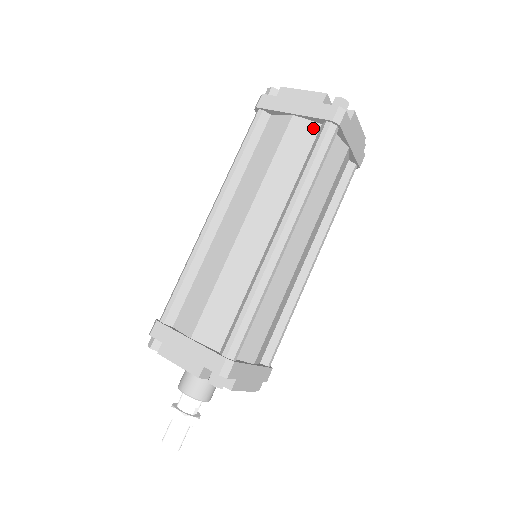
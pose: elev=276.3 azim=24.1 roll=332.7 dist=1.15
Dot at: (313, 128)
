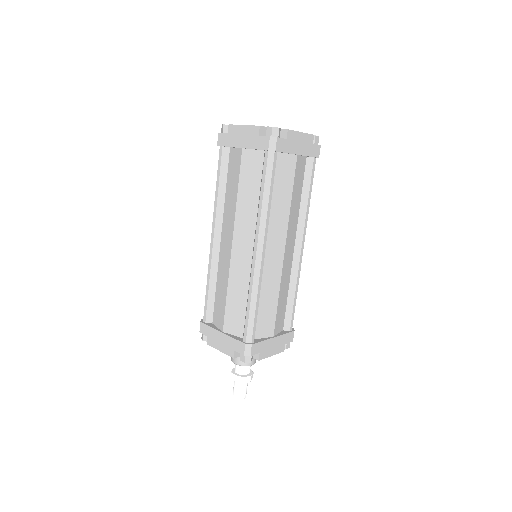
Dot at: (259, 156)
